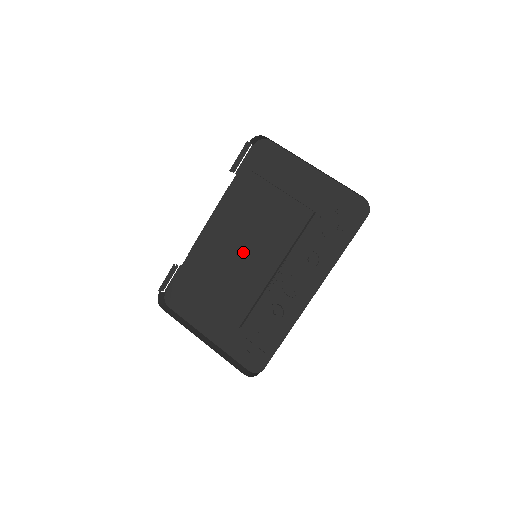
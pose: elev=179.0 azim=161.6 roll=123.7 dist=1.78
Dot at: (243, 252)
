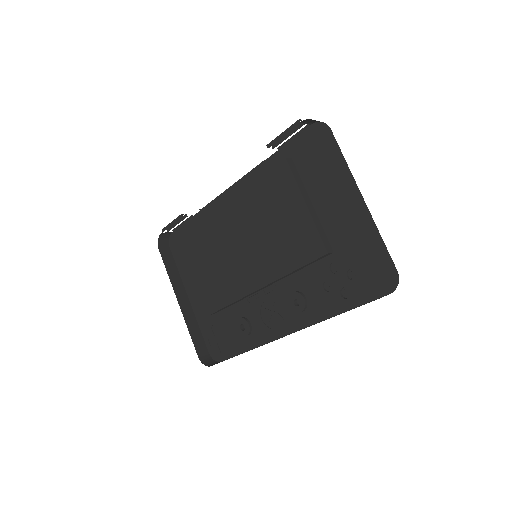
Dot at: (249, 242)
